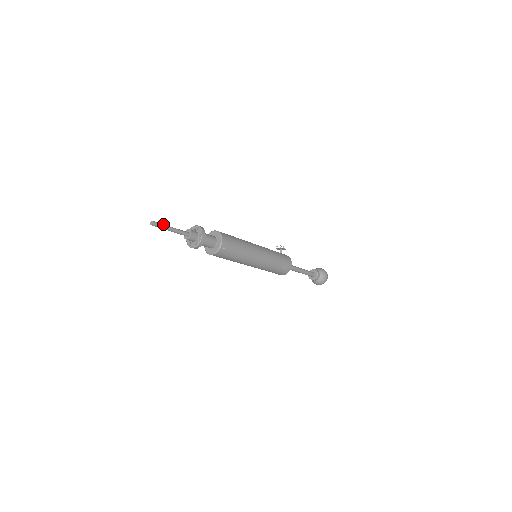
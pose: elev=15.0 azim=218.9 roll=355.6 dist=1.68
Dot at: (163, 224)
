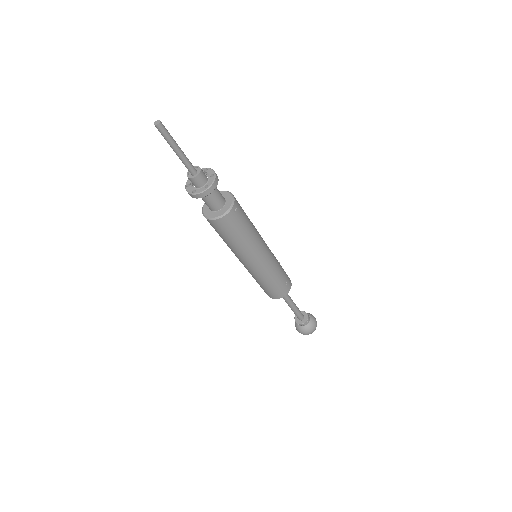
Dot at: occluded
